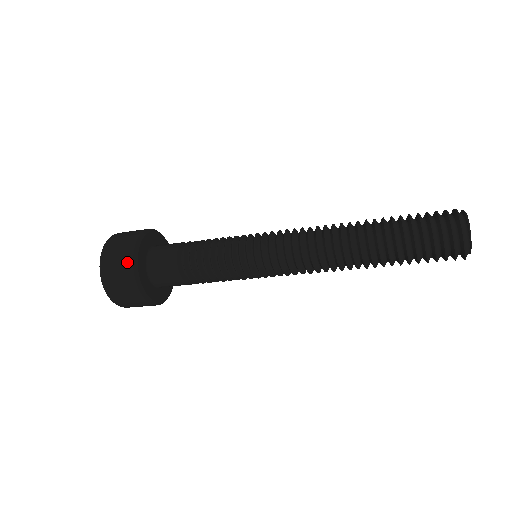
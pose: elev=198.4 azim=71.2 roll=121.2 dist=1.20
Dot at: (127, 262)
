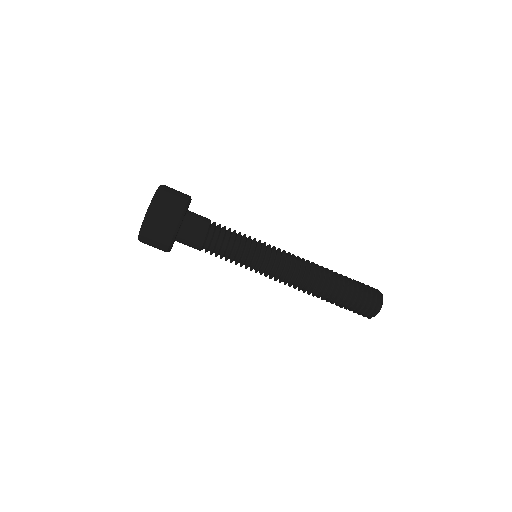
Dot at: (177, 212)
